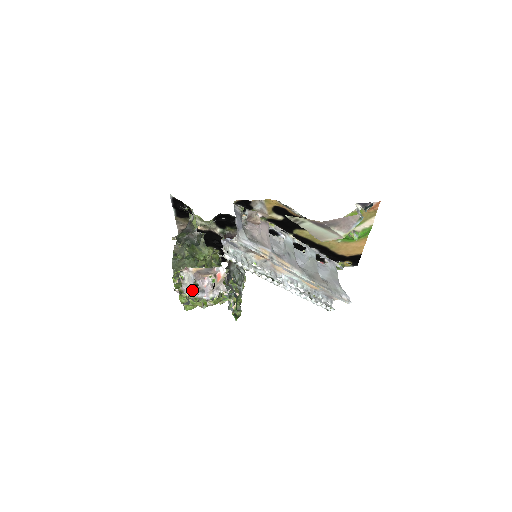
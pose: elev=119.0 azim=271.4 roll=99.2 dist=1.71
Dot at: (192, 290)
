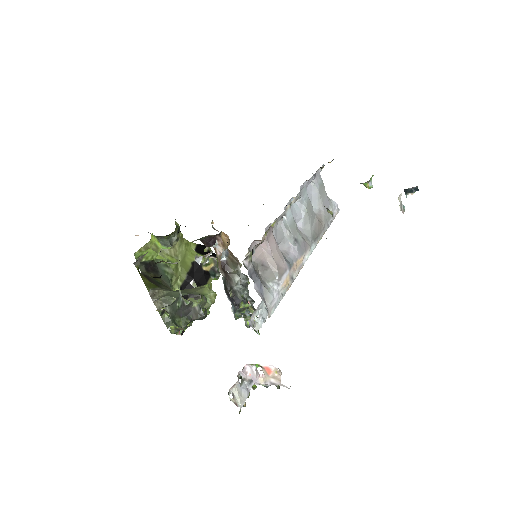
Dot at: (246, 397)
